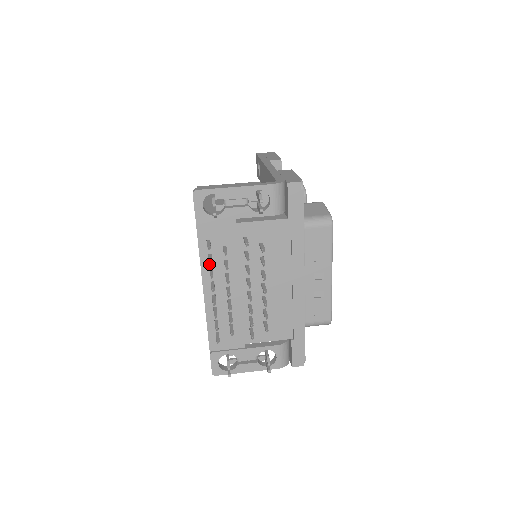
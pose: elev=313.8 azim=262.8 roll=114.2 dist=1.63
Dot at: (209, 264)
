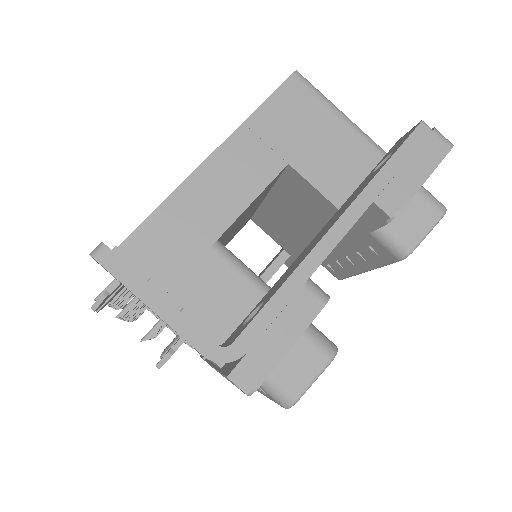
Dot at: occluded
